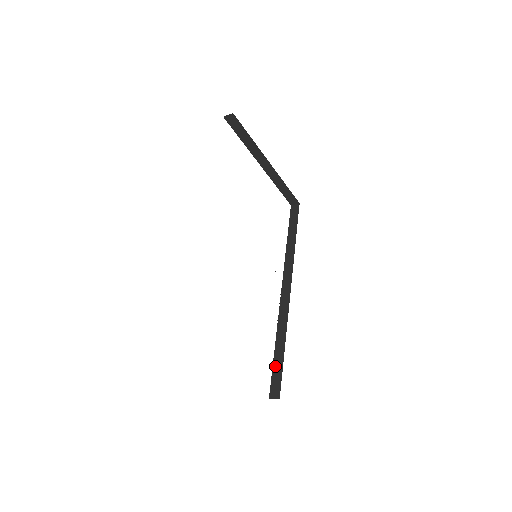
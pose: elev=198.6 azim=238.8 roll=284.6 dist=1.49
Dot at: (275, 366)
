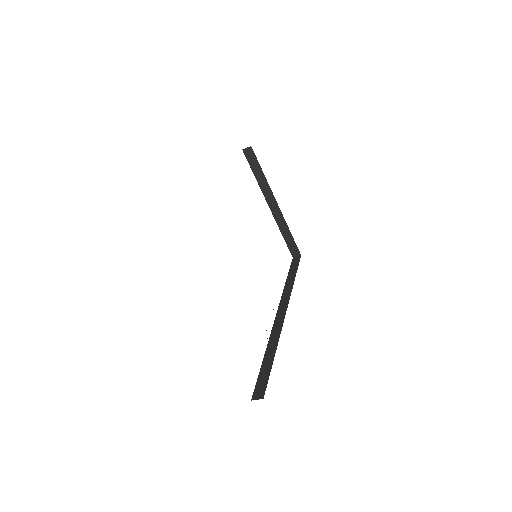
Dot at: (262, 372)
